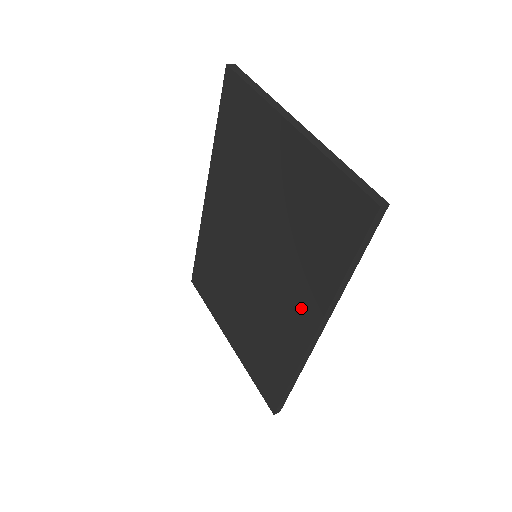
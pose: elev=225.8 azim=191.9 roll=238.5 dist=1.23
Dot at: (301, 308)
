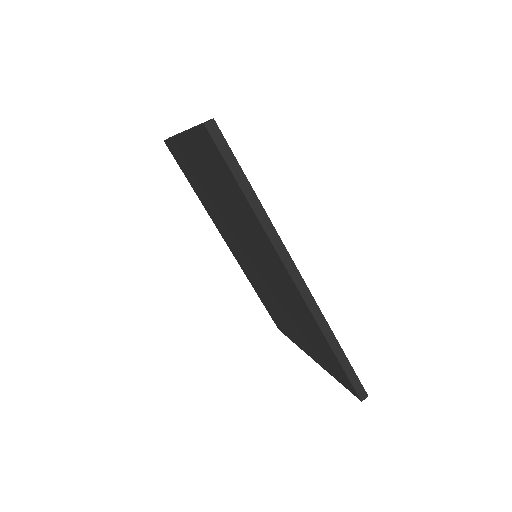
Dot at: (275, 263)
